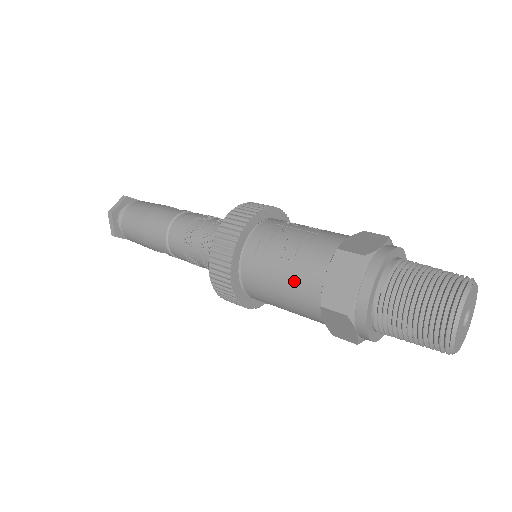
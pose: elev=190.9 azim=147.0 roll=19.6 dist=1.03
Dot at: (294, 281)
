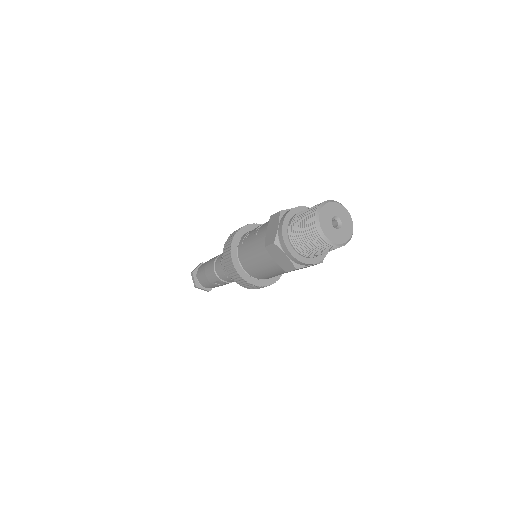
Dot at: (256, 244)
